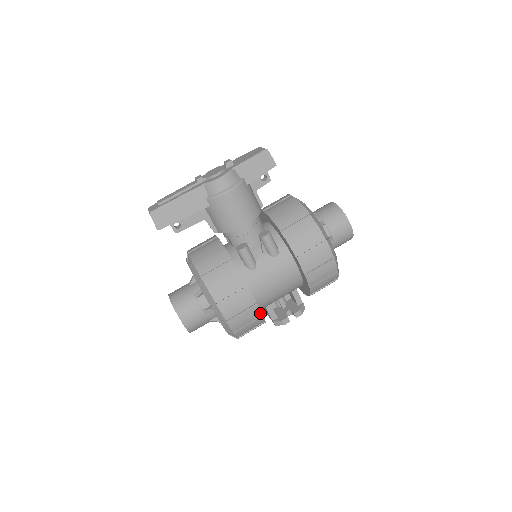
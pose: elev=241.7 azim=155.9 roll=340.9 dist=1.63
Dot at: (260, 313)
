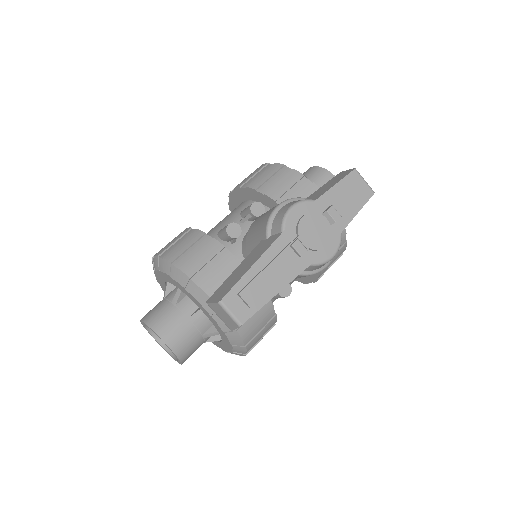
Dot at: occluded
